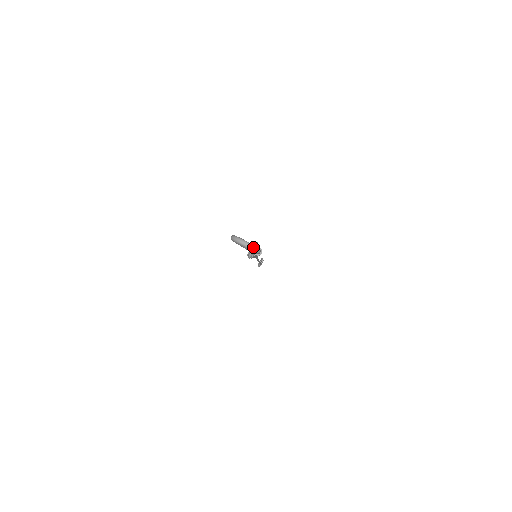
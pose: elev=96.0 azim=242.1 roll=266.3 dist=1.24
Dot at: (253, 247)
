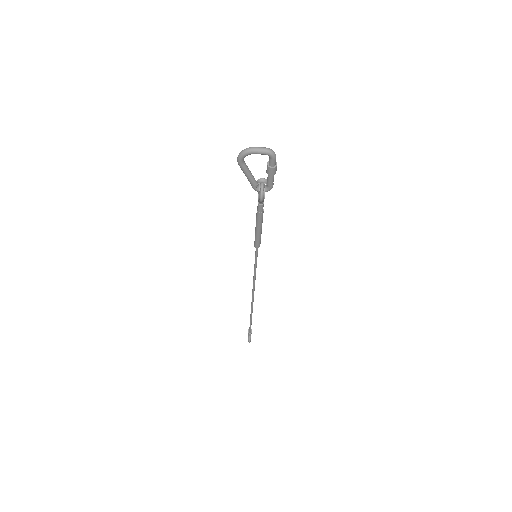
Dot at: (268, 149)
